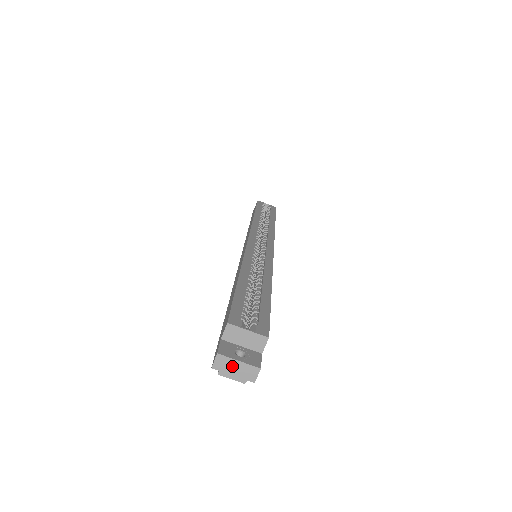
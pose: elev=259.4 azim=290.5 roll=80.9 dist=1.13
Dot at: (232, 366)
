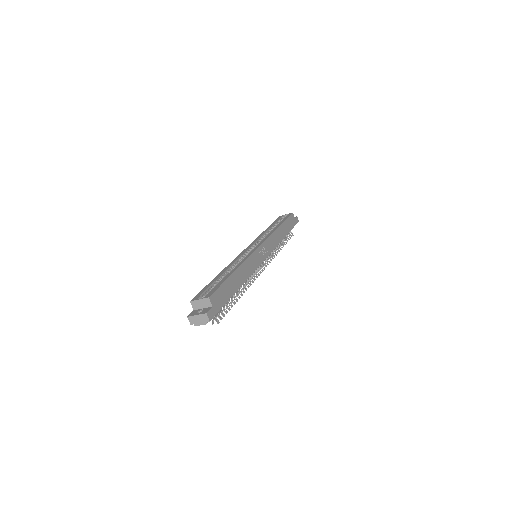
Dot at: (196, 319)
